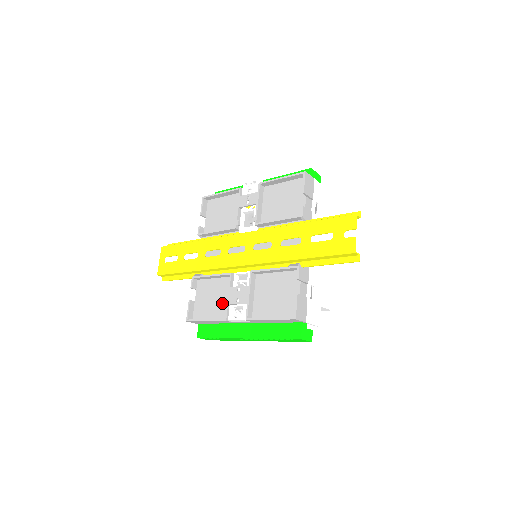
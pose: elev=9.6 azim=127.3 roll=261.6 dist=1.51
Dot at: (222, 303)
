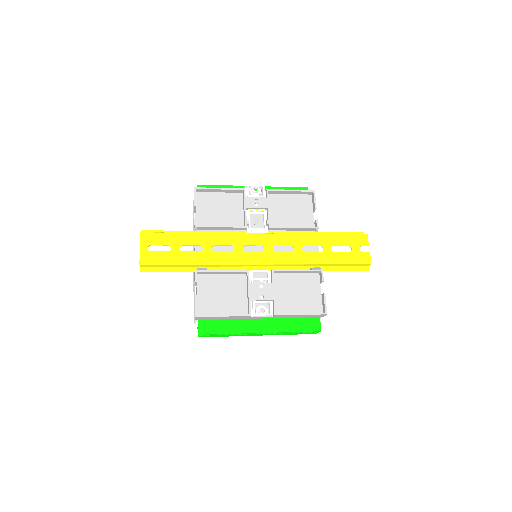
Dot at: (236, 299)
